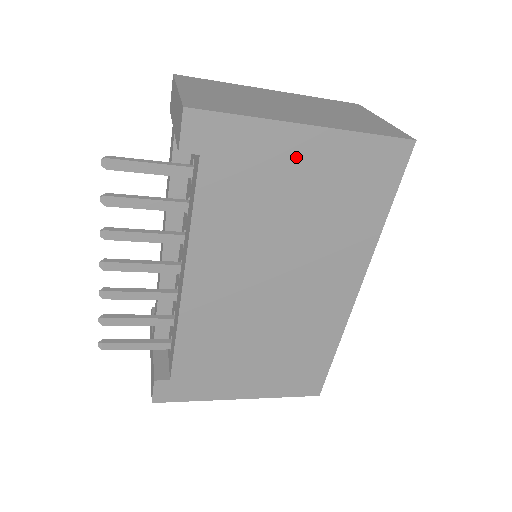
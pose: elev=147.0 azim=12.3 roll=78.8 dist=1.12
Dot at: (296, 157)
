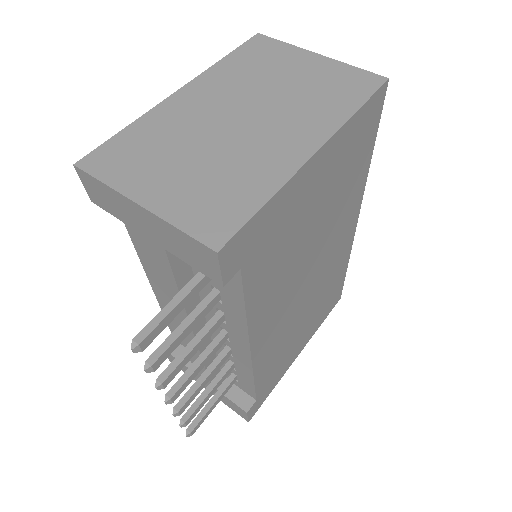
Dot at: (310, 186)
